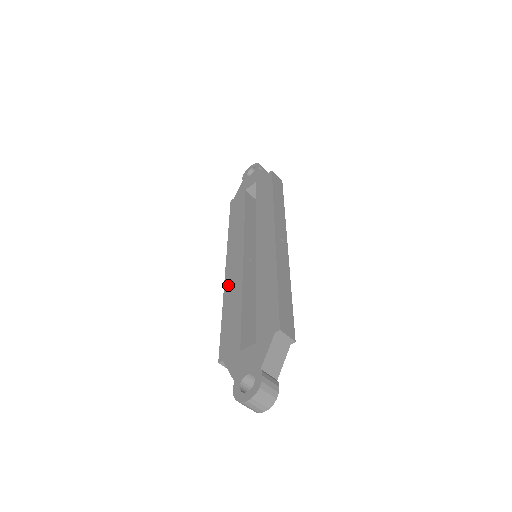
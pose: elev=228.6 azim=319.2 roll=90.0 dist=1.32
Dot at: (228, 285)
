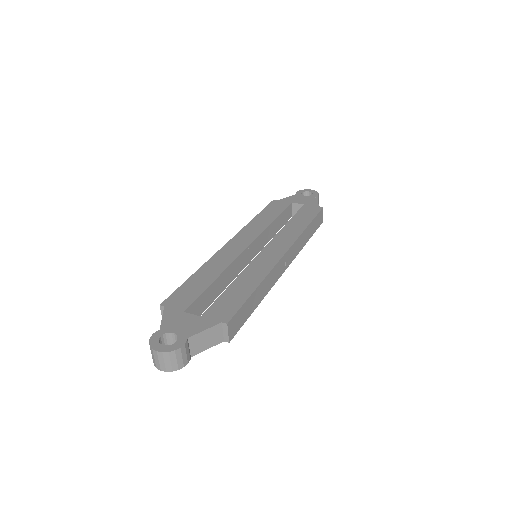
Dot at: (217, 257)
